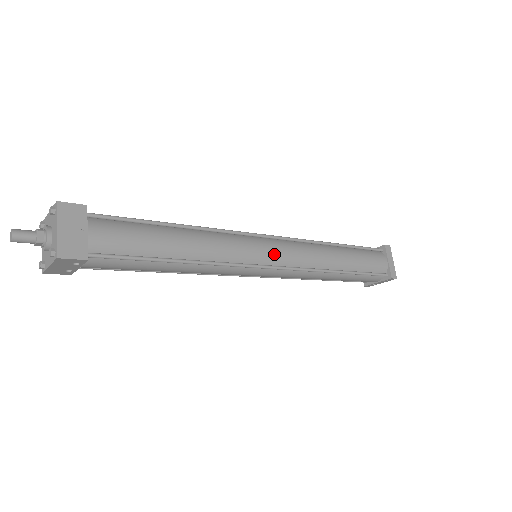
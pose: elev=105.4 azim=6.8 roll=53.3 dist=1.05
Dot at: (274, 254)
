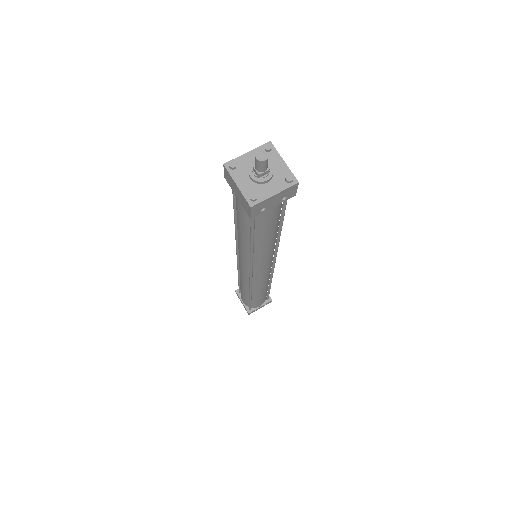
Dot at: occluded
